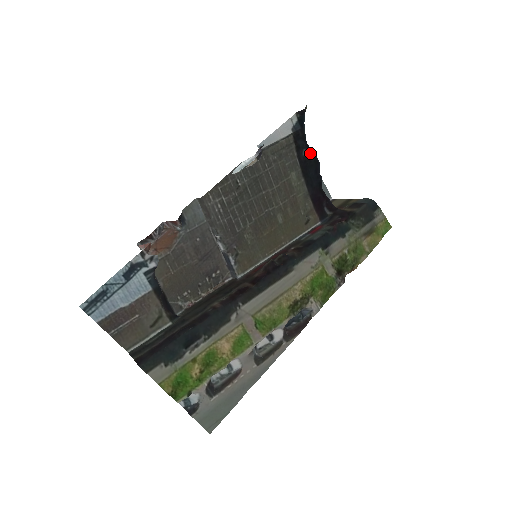
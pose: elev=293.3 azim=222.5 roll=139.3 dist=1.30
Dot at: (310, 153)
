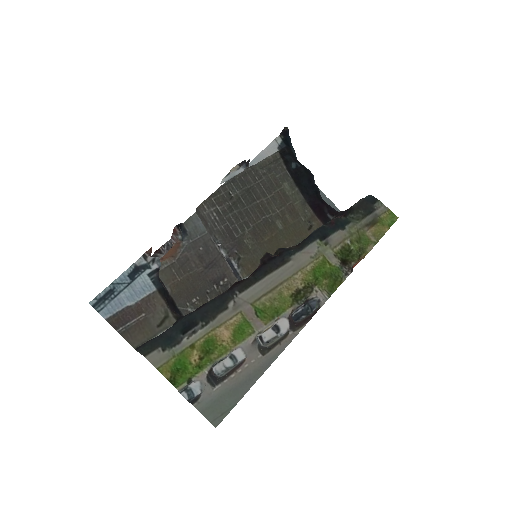
Dot at: (299, 165)
